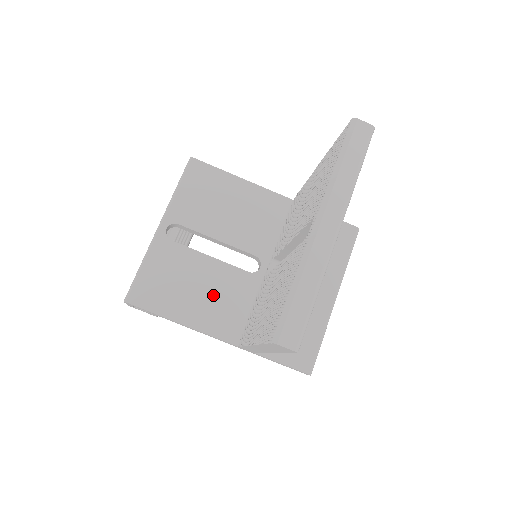
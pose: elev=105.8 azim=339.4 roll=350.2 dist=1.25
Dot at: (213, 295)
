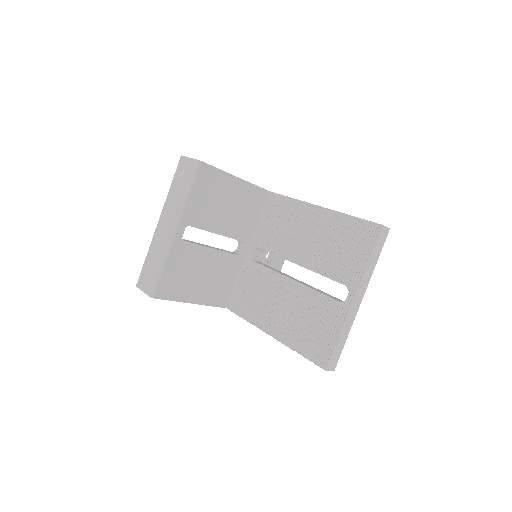
Dot at: (213, 277)
